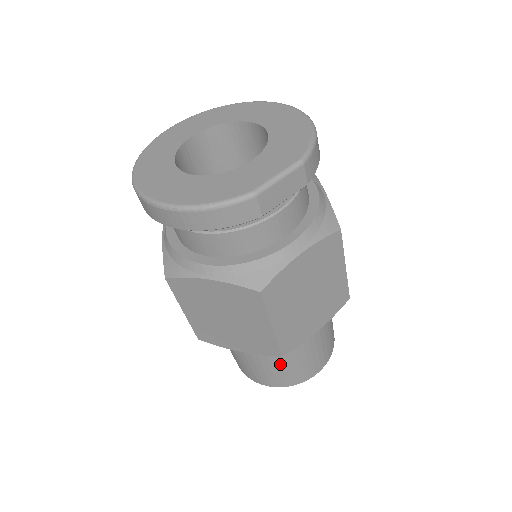
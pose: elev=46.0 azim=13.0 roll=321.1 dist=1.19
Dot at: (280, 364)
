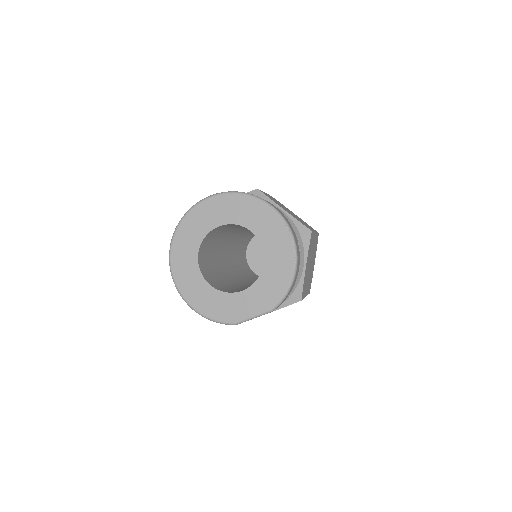
Dot at: occluded
